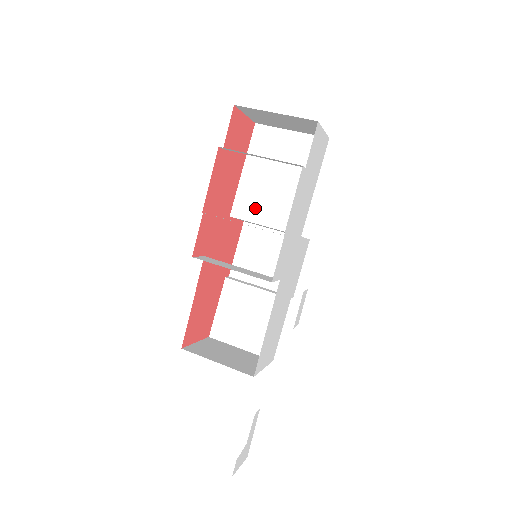
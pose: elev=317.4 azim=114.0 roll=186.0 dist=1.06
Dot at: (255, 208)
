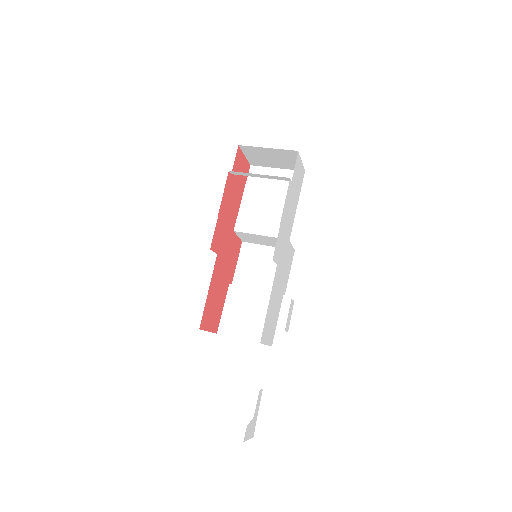
Dot at: (253, 223)
